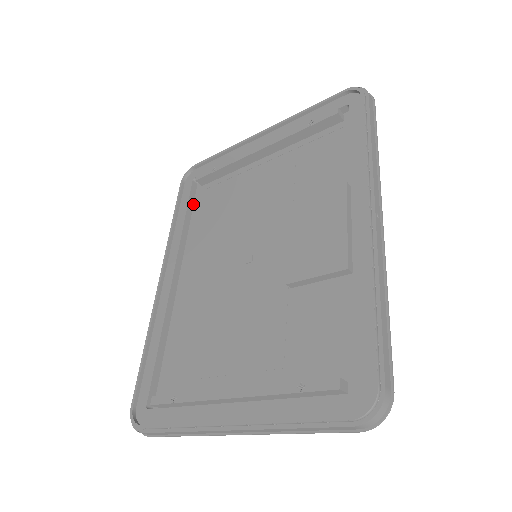
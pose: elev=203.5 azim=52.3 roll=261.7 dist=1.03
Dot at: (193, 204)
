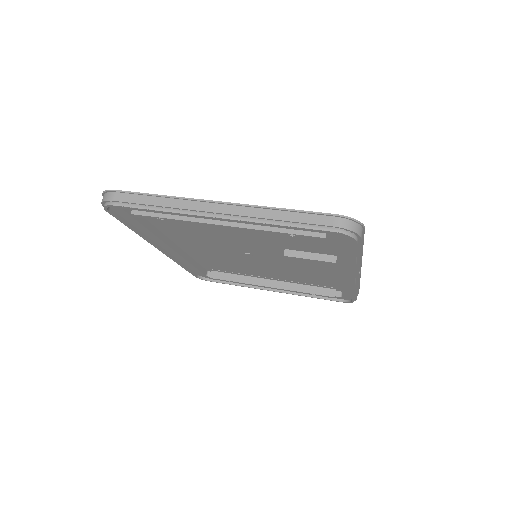
Dot at: occluded
